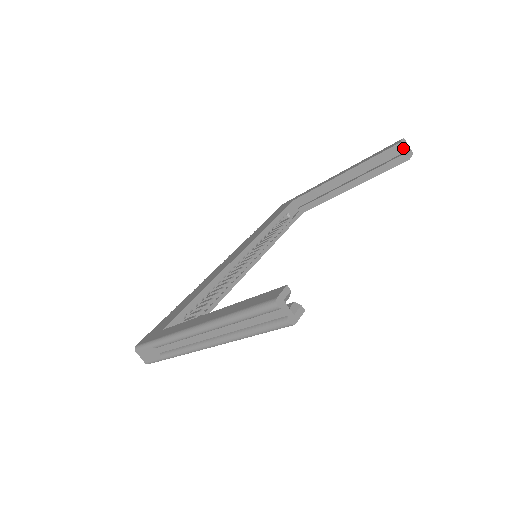
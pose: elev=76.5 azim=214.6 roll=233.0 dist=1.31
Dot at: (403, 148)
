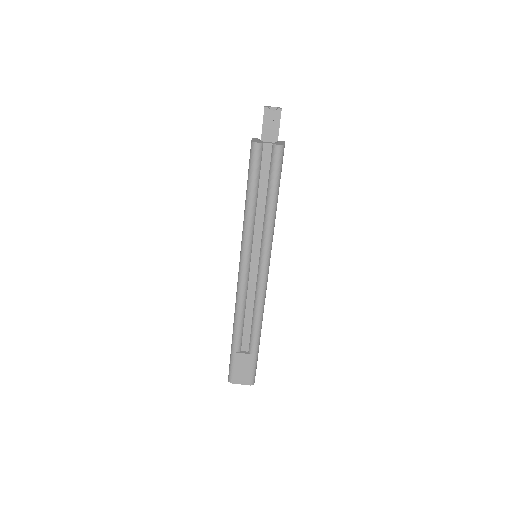
Dot at: (271, 109)
